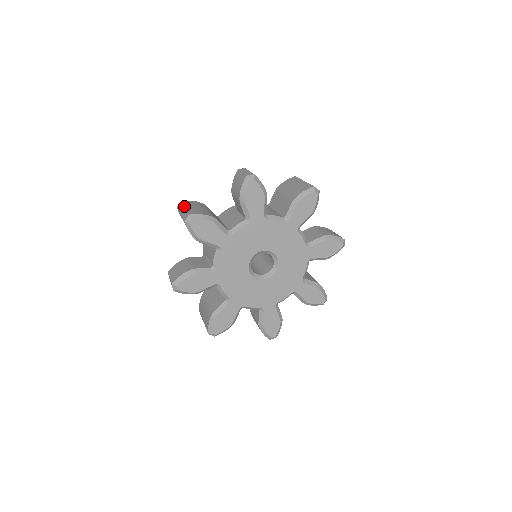
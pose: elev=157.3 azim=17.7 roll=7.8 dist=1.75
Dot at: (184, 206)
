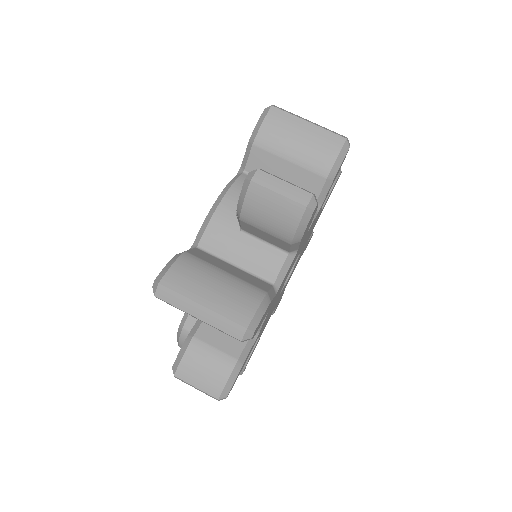
Dot at: (195, 302)
